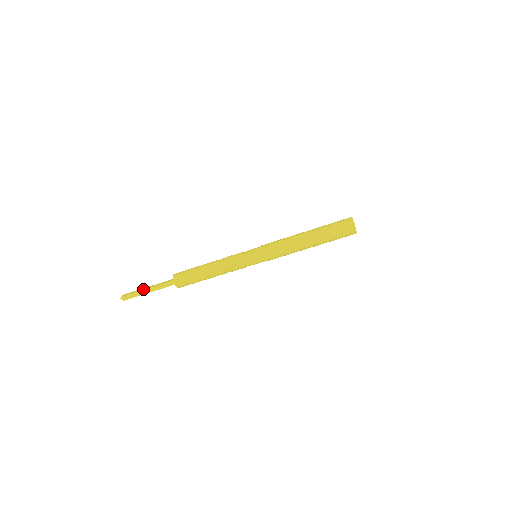
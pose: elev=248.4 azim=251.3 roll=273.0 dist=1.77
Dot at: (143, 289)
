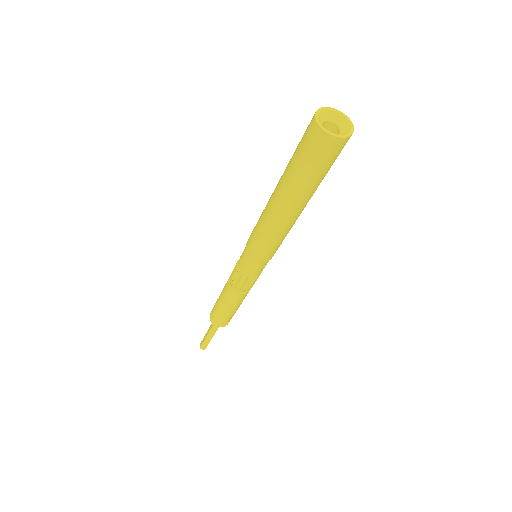
Dot at: (205, 336)
